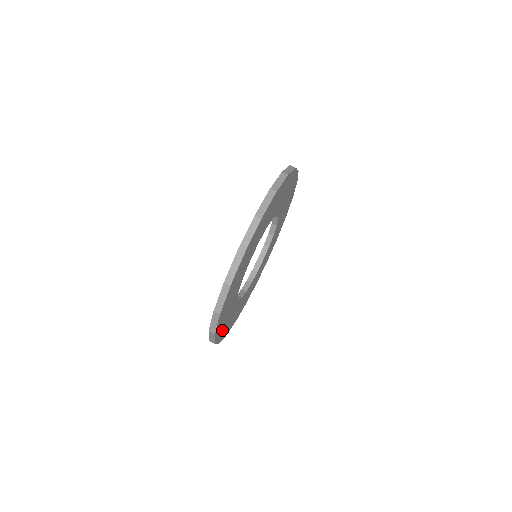
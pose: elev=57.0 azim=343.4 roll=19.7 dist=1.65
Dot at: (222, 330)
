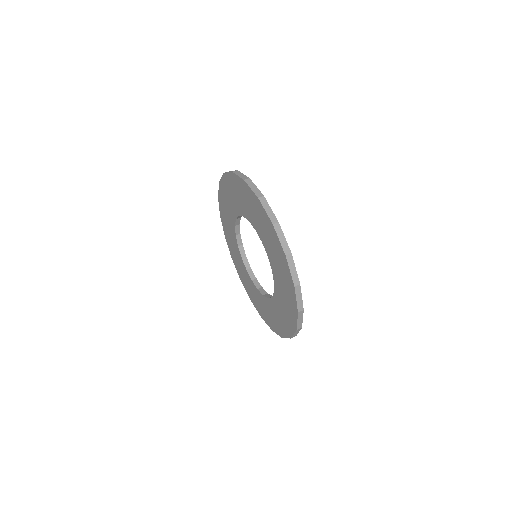
Dot at: occluded
